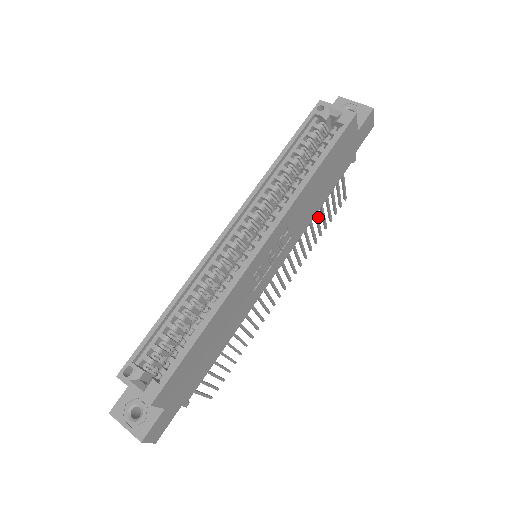
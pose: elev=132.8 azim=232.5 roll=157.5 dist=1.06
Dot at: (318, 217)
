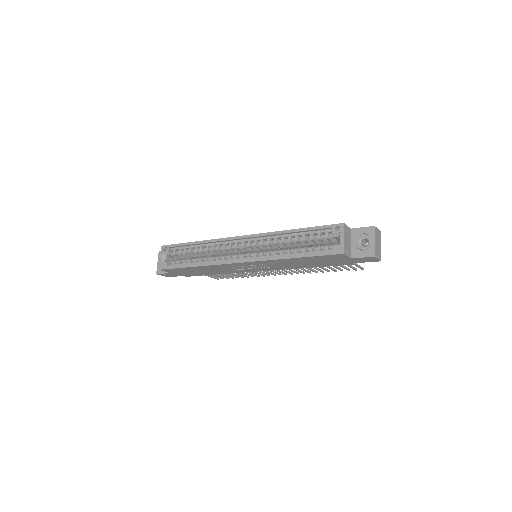
Dot at: occluded
